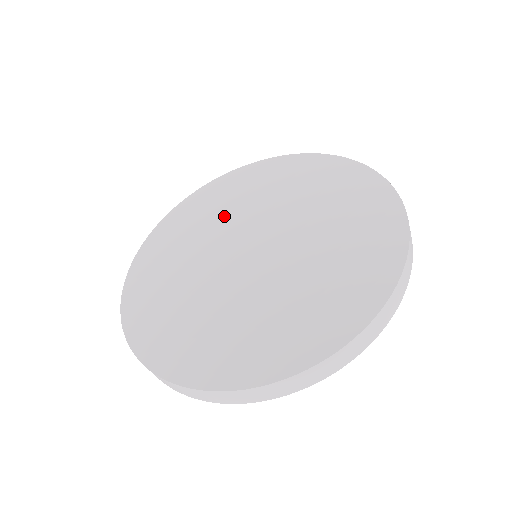
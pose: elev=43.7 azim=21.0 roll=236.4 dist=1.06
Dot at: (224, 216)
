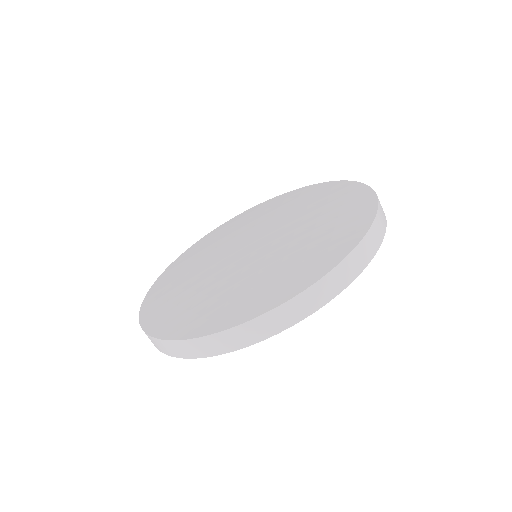
Dot at: (247, 226)
